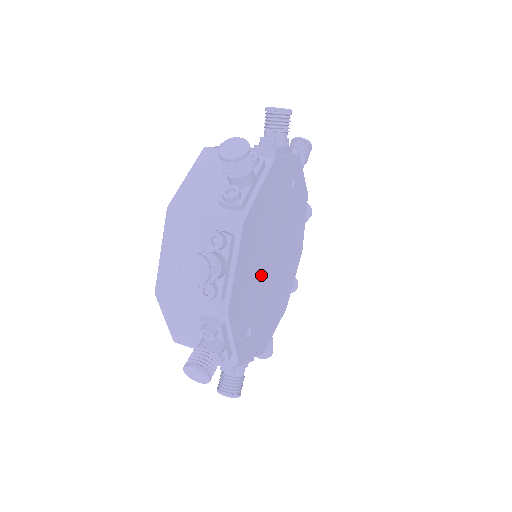
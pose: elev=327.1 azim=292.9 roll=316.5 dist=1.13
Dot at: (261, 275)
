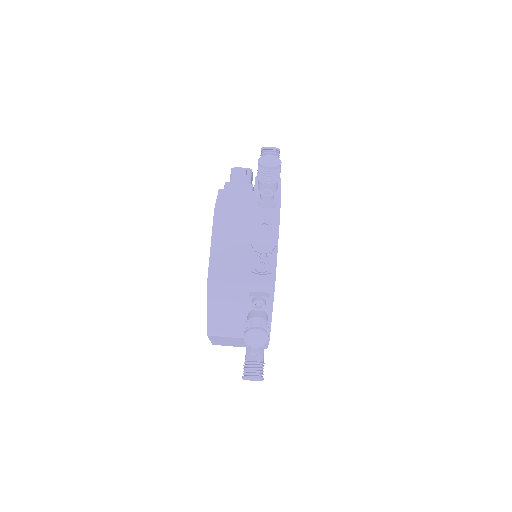
Dot at: occluded
